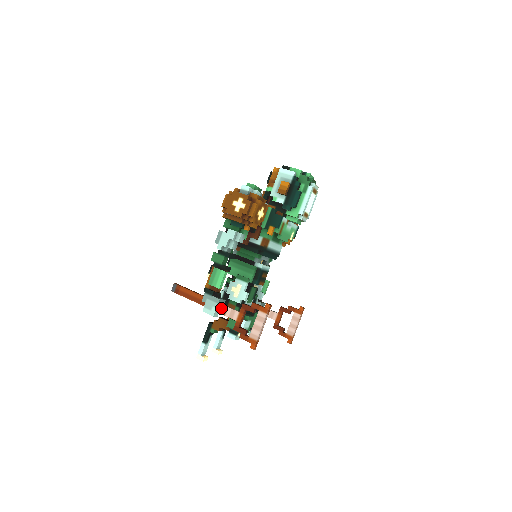
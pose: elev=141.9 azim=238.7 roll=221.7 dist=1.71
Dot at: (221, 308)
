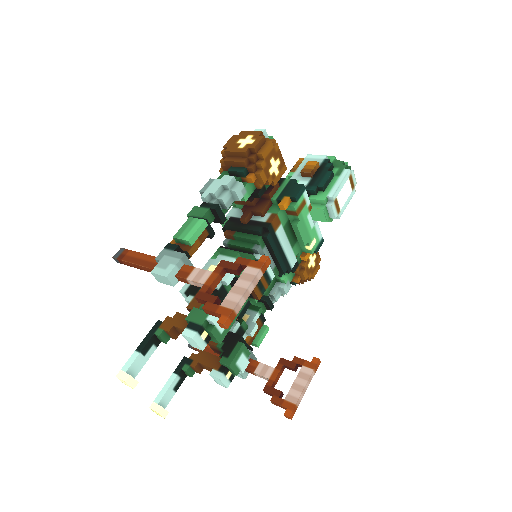
Dot at: (183, 269)
